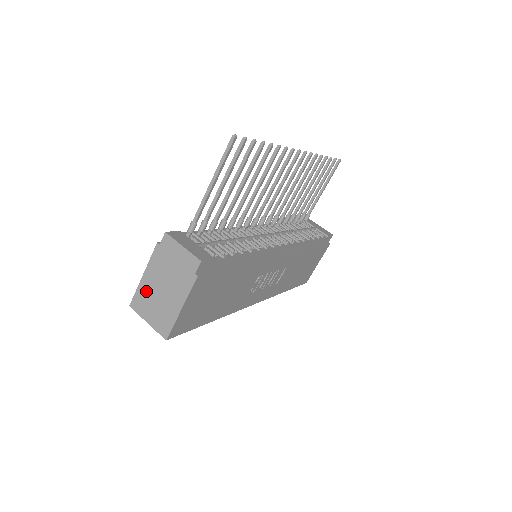
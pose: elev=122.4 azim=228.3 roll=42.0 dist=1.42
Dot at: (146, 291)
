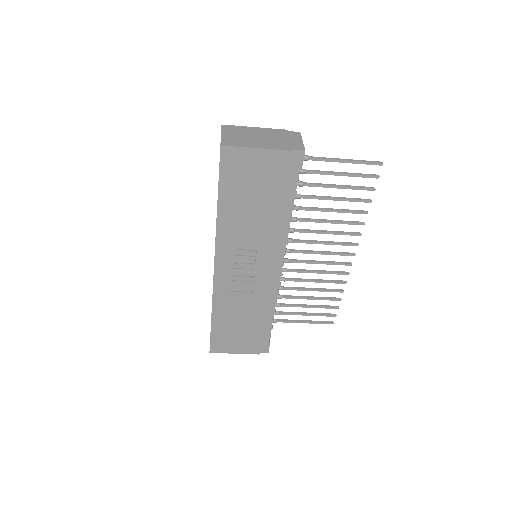
Dot at: (246, 130)
